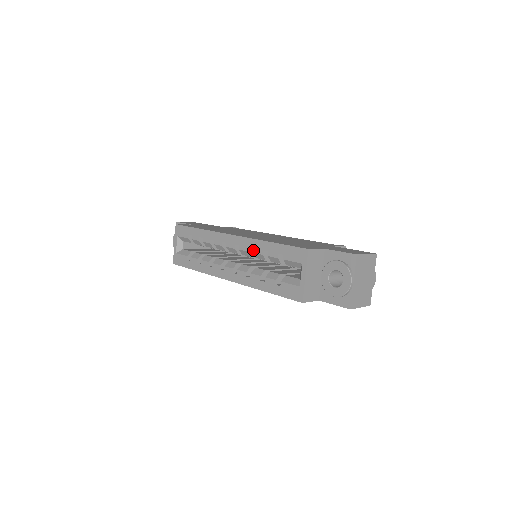
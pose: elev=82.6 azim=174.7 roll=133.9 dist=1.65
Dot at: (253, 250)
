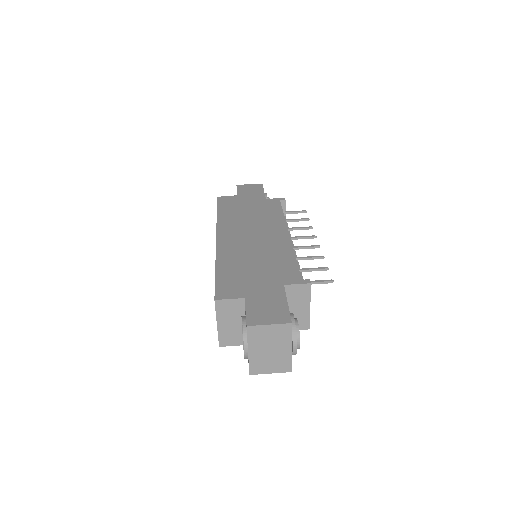
Dot at: occluded
